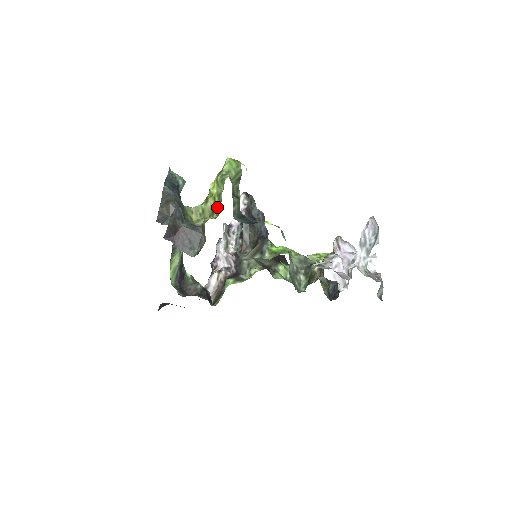
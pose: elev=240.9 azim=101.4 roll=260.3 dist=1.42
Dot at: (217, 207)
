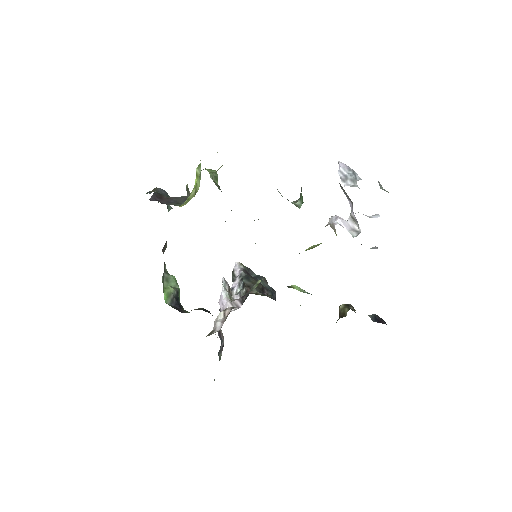
Dot at: (199, 184)
